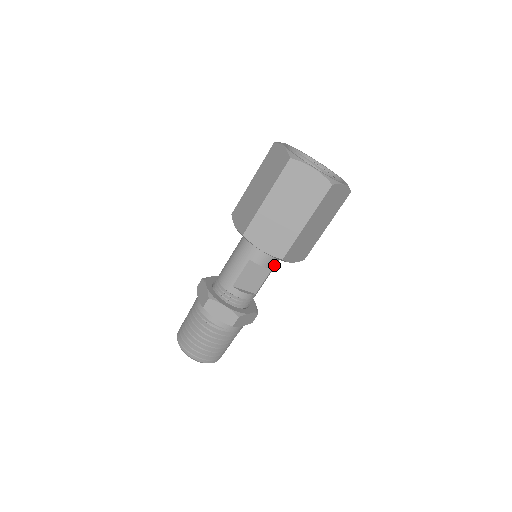
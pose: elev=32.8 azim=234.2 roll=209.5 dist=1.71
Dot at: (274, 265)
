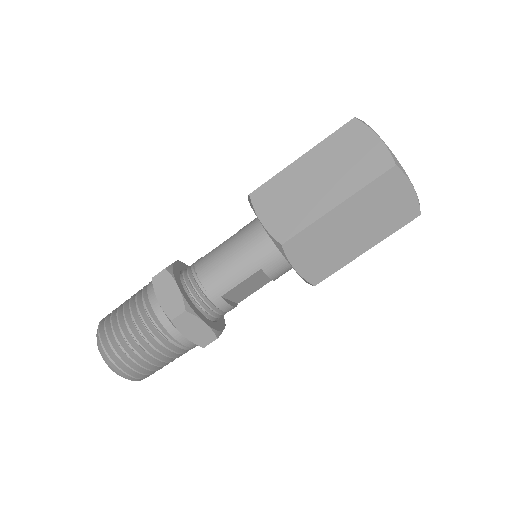
Dot at: occluded
